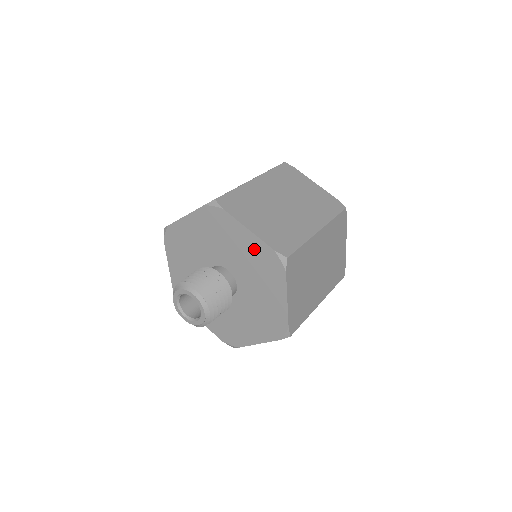
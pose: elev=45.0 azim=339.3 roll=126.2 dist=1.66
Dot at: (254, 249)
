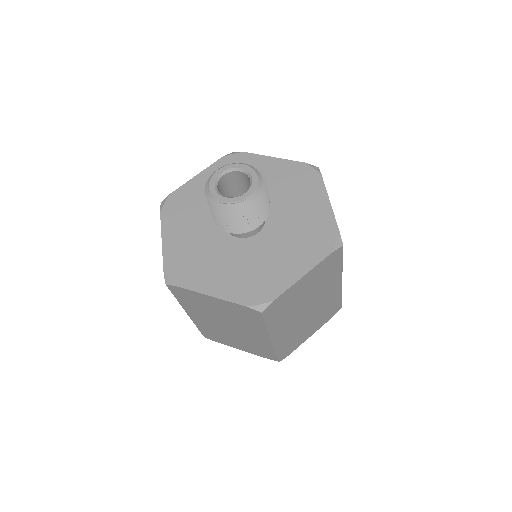
Dot at: (318, 218)
